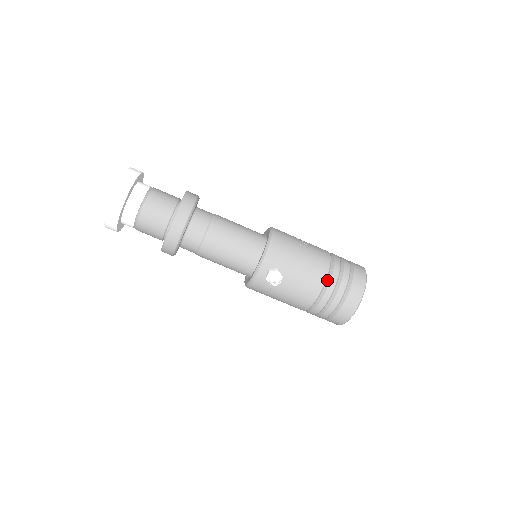
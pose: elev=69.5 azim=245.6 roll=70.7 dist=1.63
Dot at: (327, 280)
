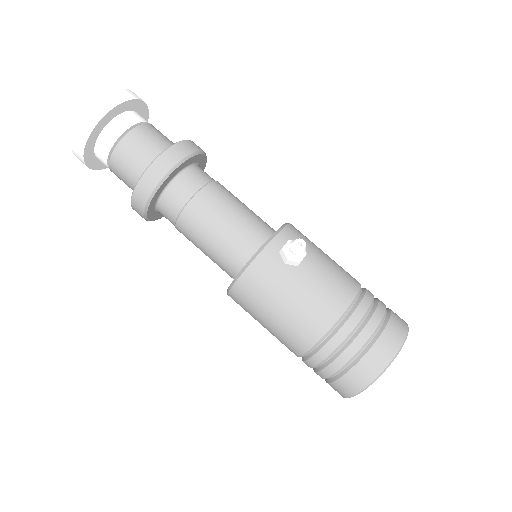
Dot at: (360, 294)
